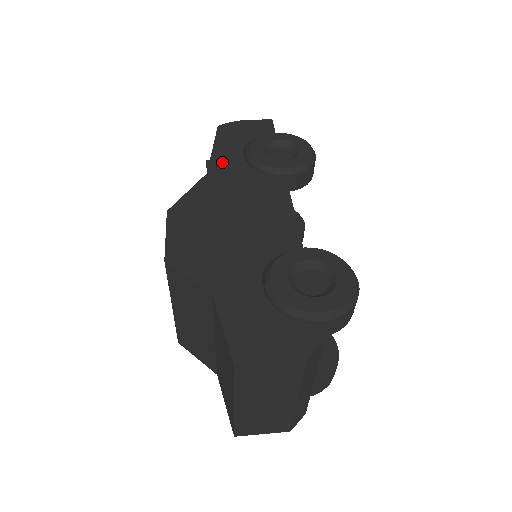
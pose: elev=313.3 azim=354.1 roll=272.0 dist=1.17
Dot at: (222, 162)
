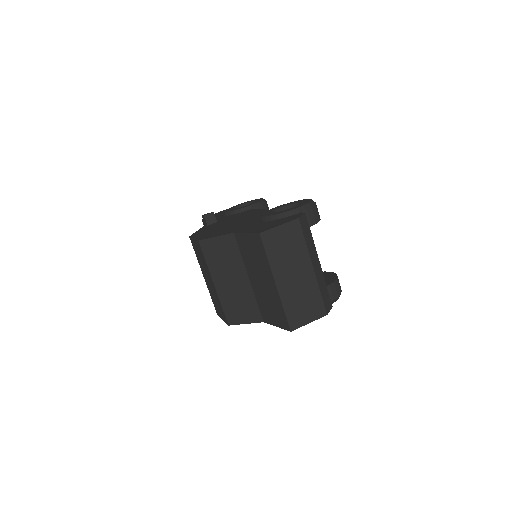
Dot at: occluded
